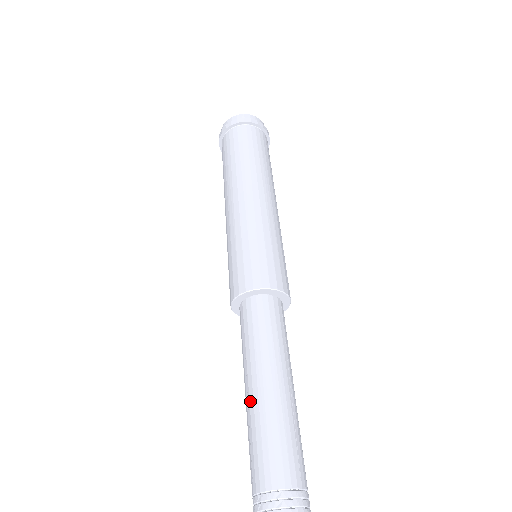
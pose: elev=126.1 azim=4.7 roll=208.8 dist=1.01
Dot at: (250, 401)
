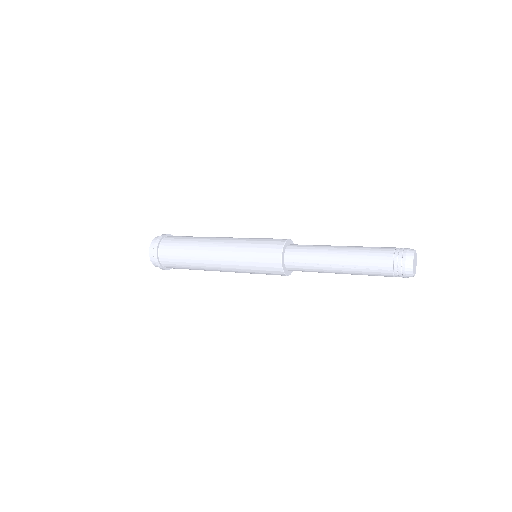
Dot at: (345, 264)
